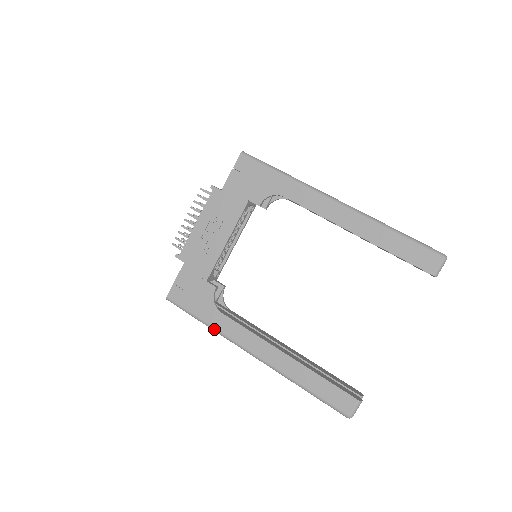
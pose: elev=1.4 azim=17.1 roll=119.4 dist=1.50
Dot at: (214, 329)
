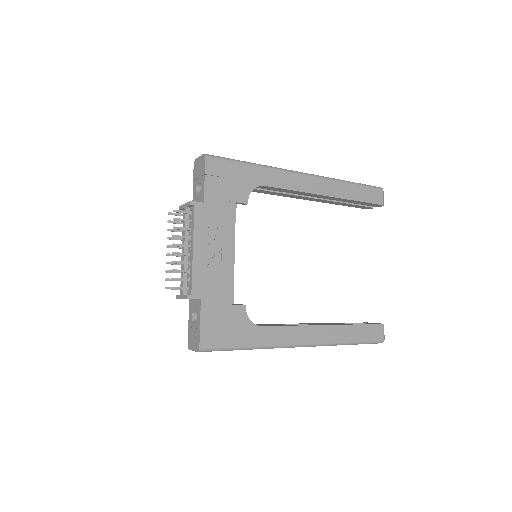
Dot at: (262, 347)
